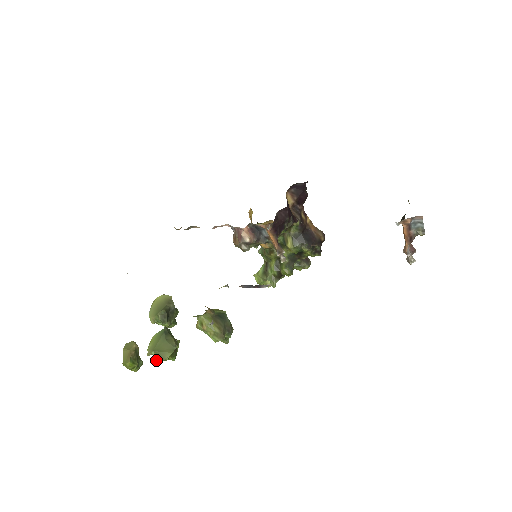
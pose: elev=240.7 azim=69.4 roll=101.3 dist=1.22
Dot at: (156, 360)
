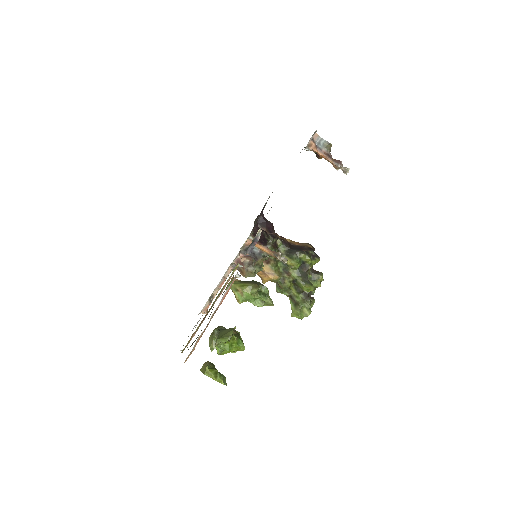
Dot at: (227, 350)
